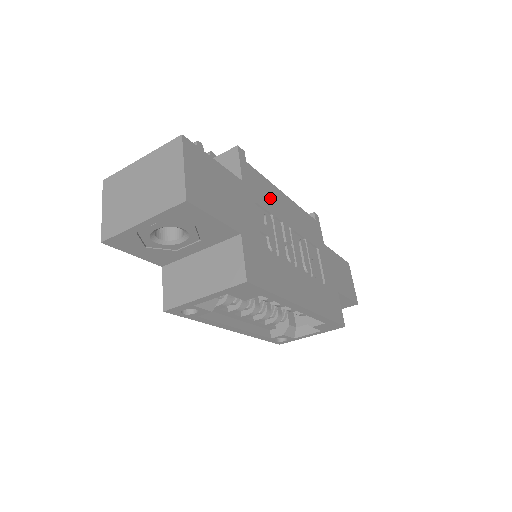
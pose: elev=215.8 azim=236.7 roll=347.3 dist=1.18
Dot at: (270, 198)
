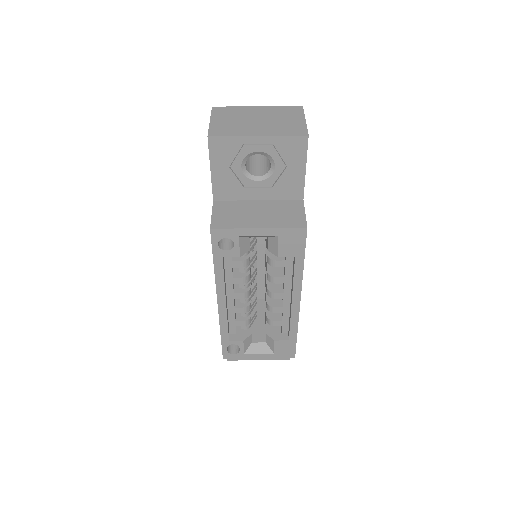
Dot at: occluded
